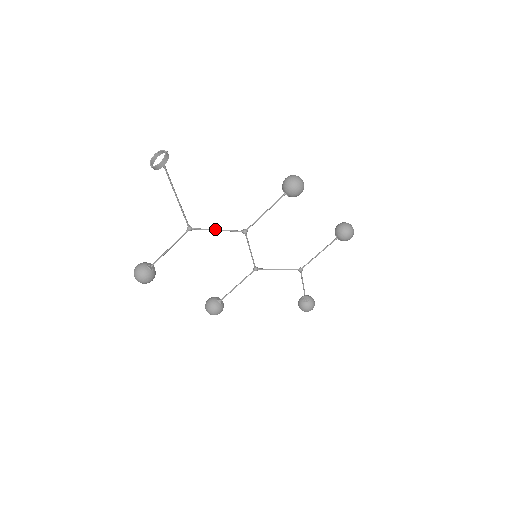
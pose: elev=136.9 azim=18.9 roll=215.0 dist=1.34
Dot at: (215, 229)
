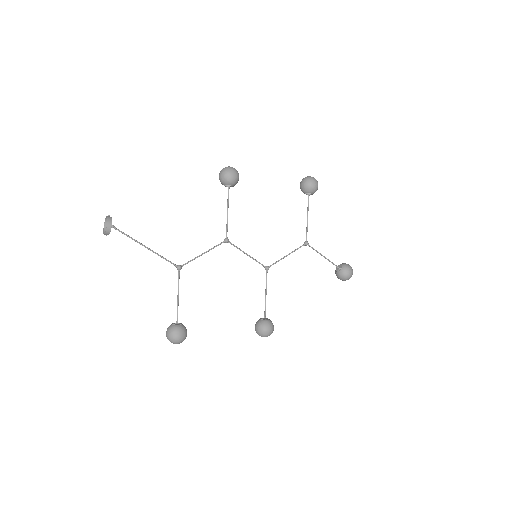
Dot at: occluded
